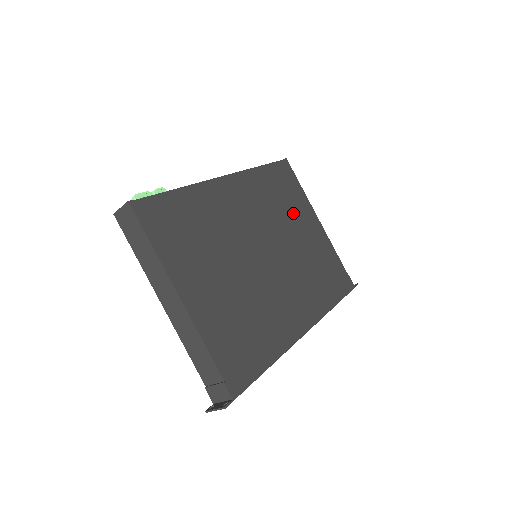
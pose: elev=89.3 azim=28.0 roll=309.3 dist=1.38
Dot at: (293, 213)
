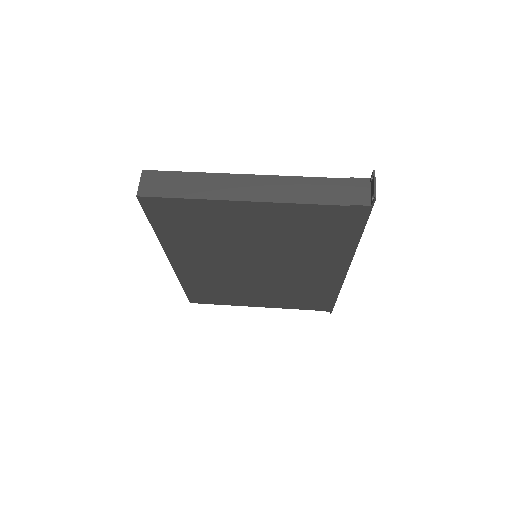
Dot at: occluded
